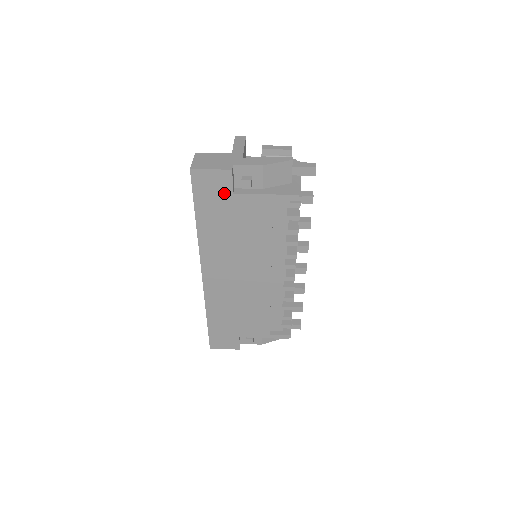
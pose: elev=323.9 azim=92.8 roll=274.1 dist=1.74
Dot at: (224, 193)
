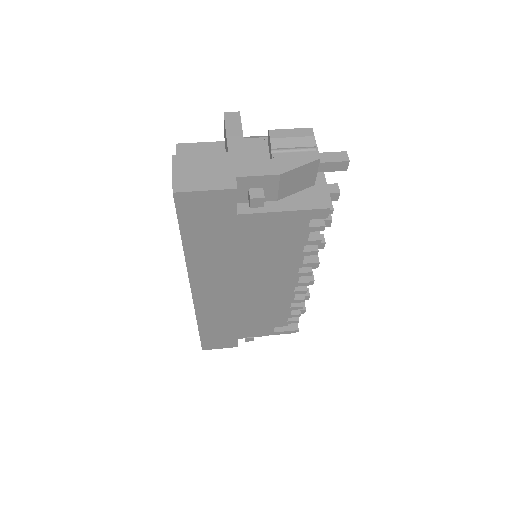
Dot at: (224, 215)
